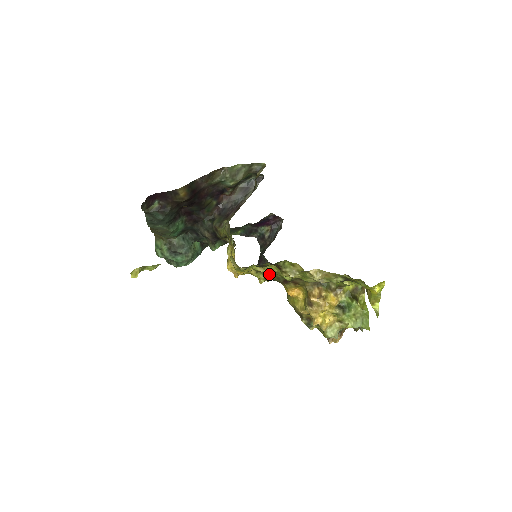
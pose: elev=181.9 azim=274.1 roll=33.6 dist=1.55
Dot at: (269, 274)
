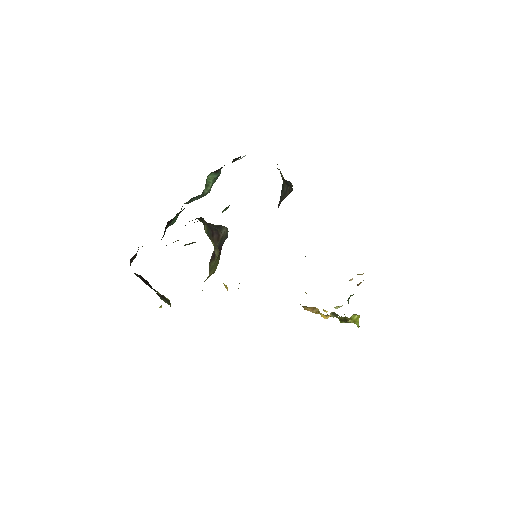
Dot at: occluded
